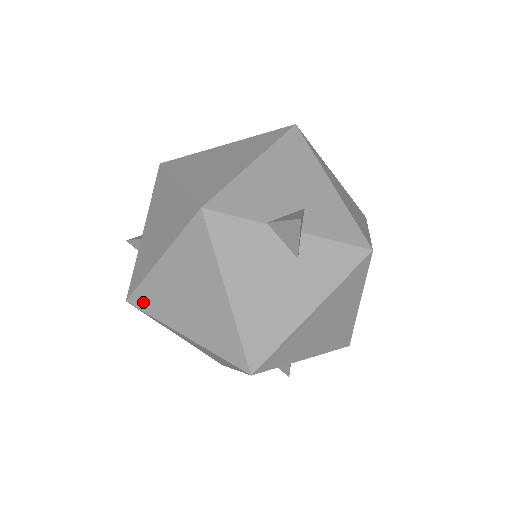
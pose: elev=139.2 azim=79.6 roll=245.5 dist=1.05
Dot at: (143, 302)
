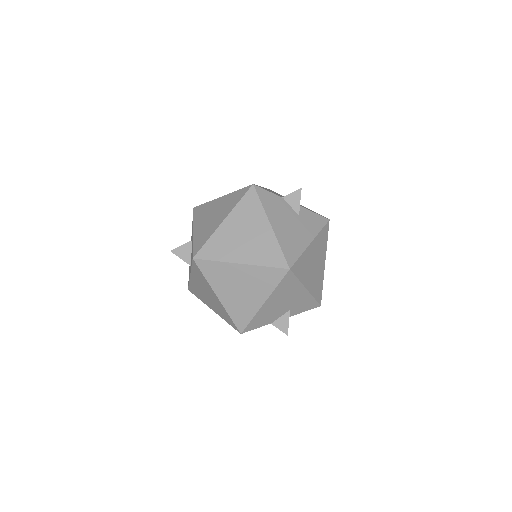
Dot at: (208, 253)
